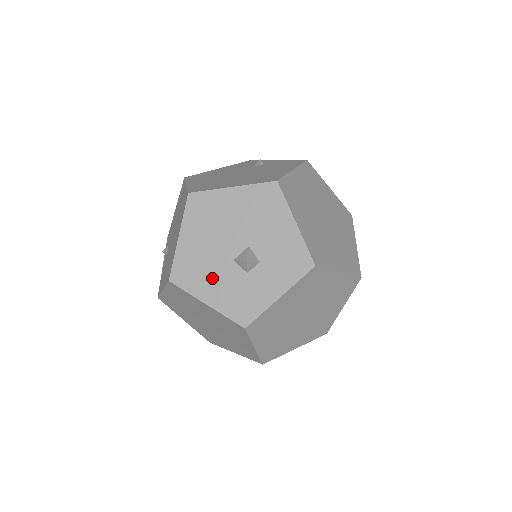
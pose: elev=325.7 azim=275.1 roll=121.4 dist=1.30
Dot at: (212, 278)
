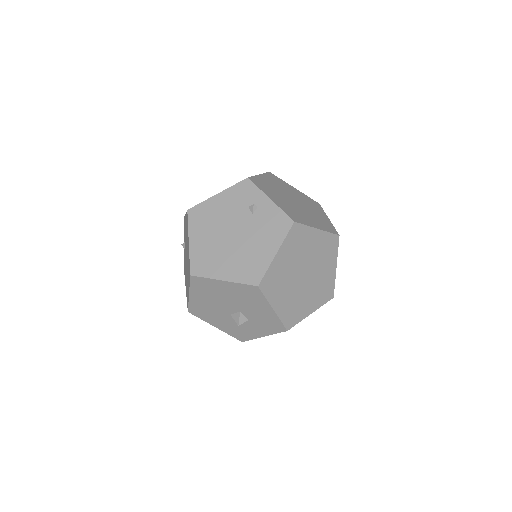
Dot at: (217, 318)
